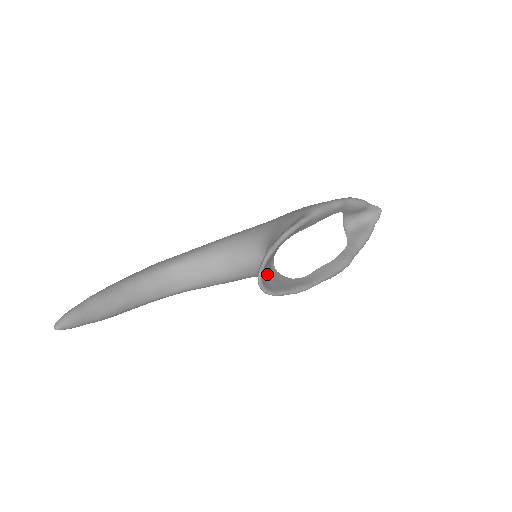
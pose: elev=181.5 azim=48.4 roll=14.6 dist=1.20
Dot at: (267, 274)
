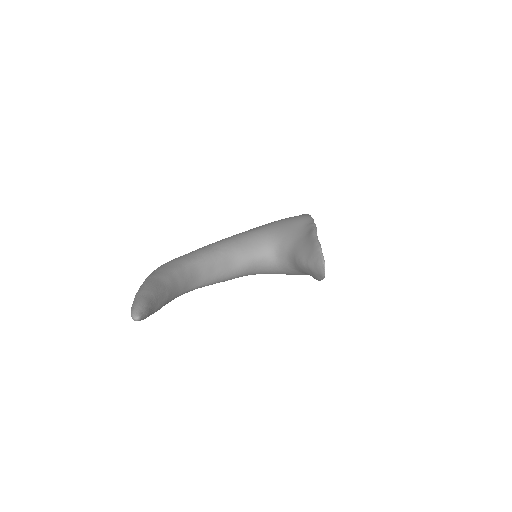
Dot at: occluded
